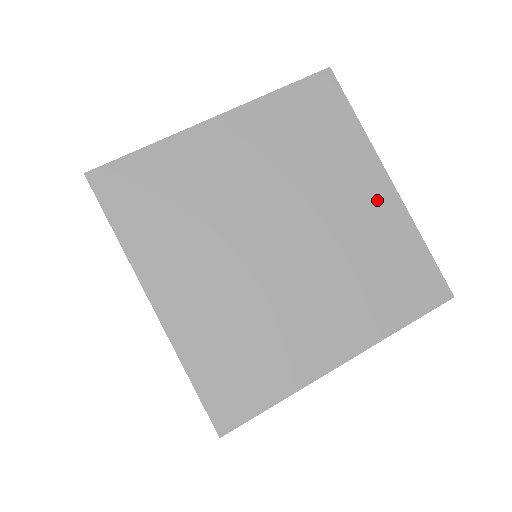
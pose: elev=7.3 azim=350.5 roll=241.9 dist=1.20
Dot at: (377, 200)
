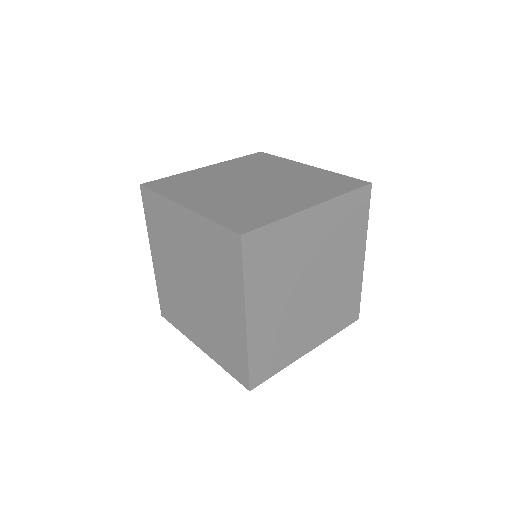
Dot at: (305, 170)
